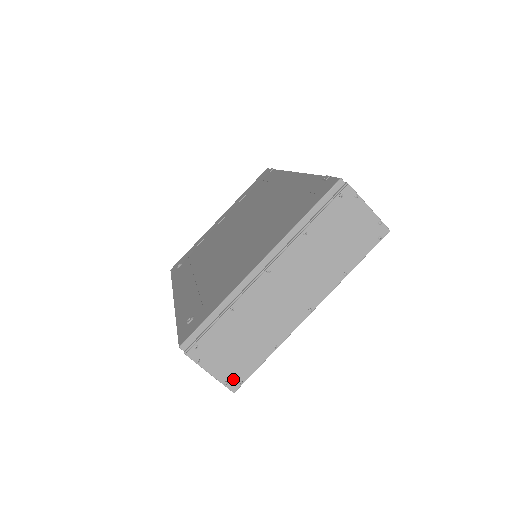
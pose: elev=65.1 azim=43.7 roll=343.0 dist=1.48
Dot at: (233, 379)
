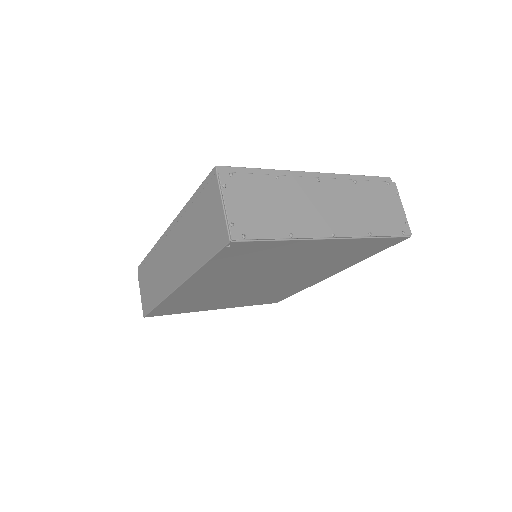
Dot at: (240, 227)
